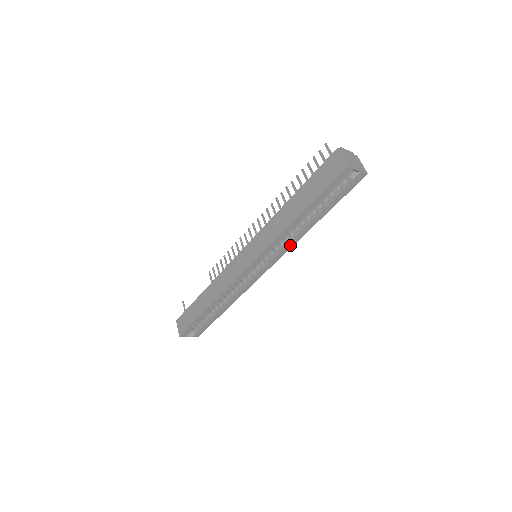
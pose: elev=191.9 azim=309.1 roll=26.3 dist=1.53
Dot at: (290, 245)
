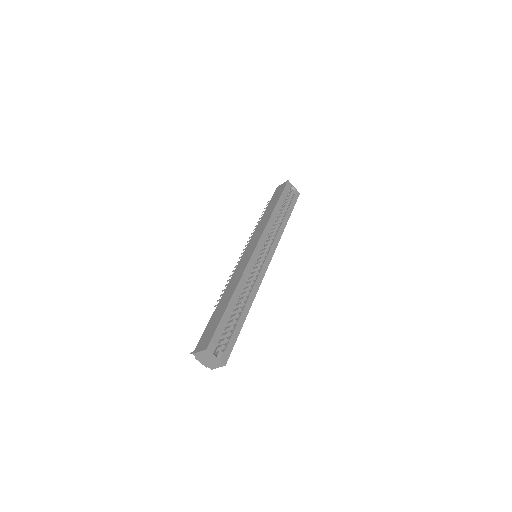
Dot at: (278, 238)
